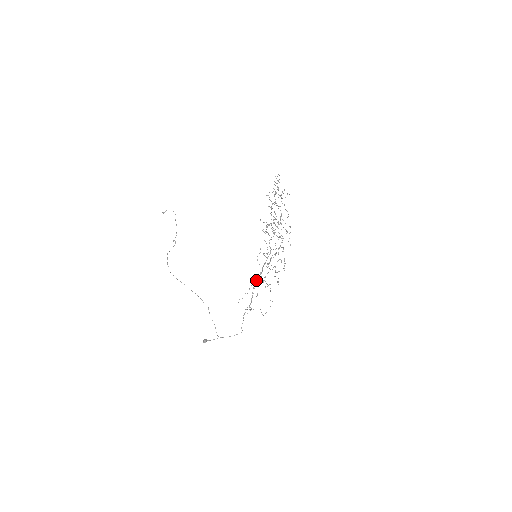
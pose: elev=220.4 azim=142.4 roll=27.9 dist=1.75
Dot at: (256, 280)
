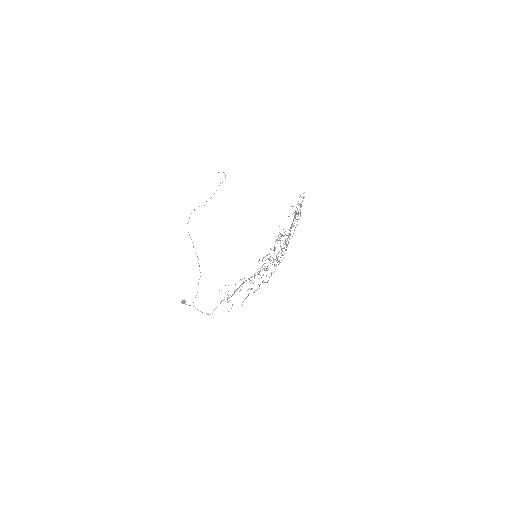
Dot at: (248, 278)
